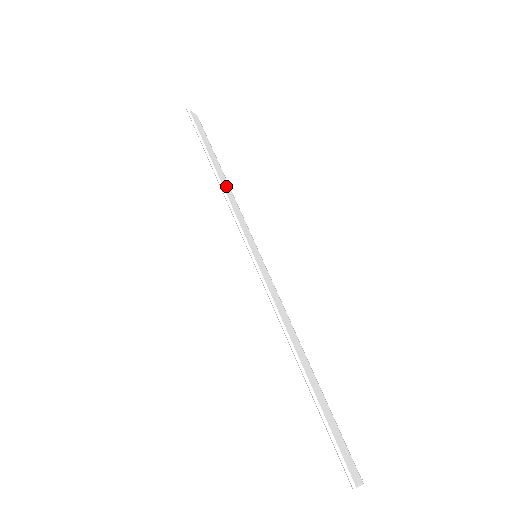
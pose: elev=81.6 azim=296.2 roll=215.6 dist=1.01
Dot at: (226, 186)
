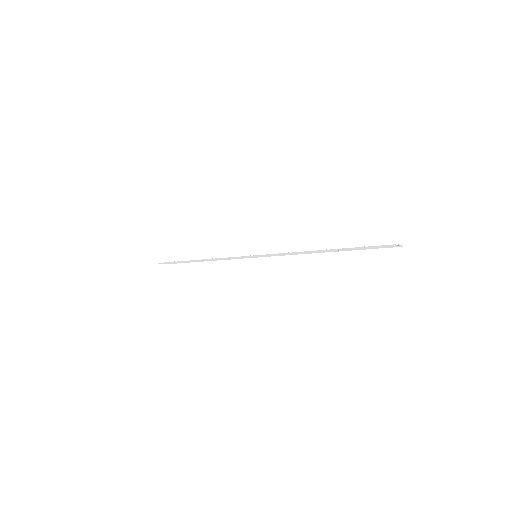
Dot at: occluded
